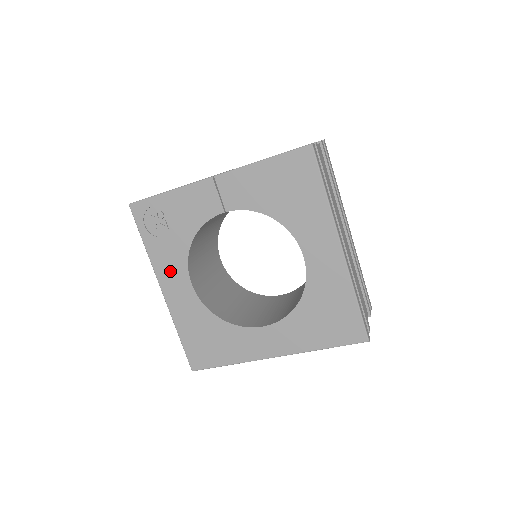
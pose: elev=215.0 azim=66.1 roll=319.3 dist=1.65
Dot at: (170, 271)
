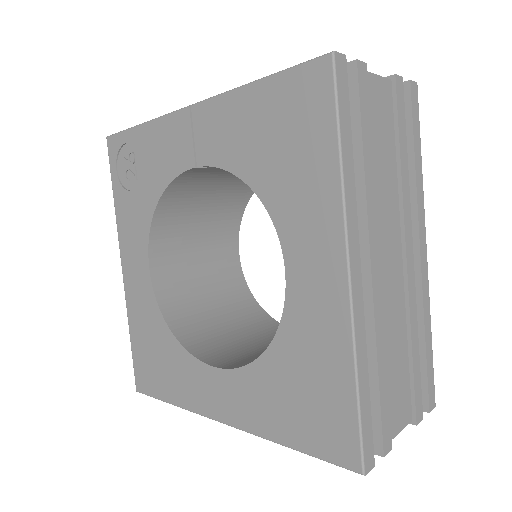
Dot at: (132, 242)
